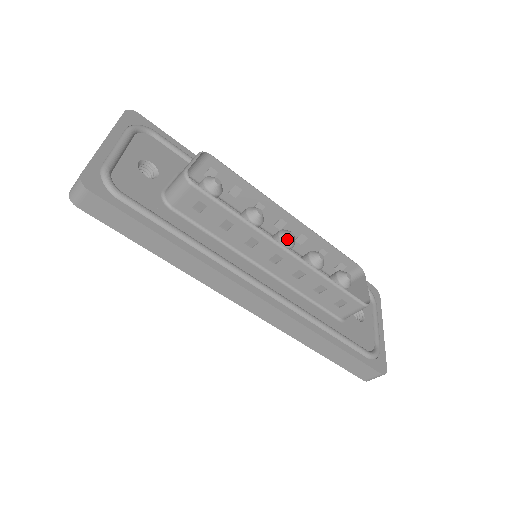
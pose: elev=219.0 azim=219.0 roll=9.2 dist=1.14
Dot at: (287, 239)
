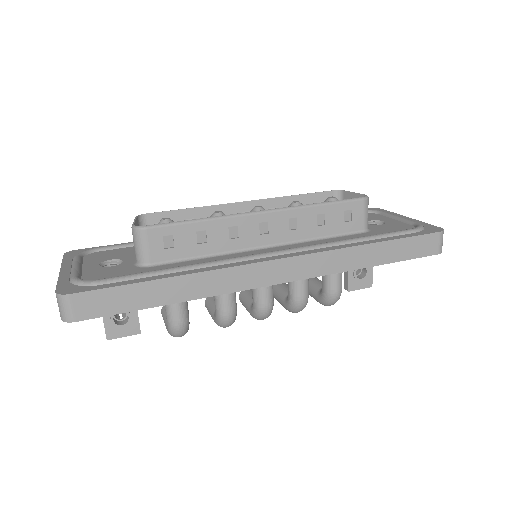
Dot at: occluded
